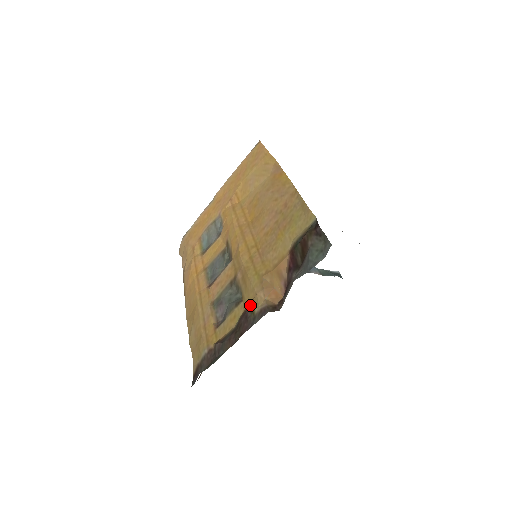
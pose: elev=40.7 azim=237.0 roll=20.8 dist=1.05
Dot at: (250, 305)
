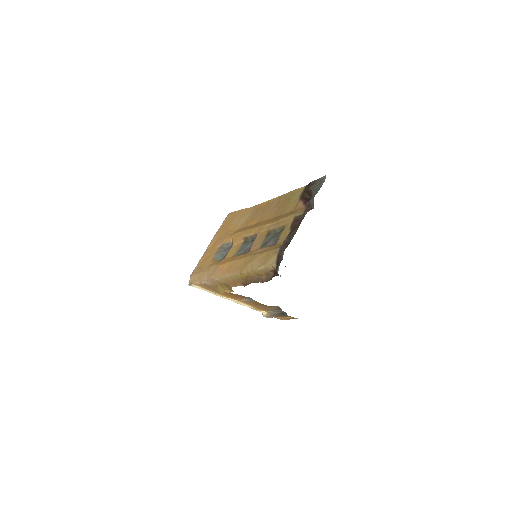
Dot at: (295, 218)
